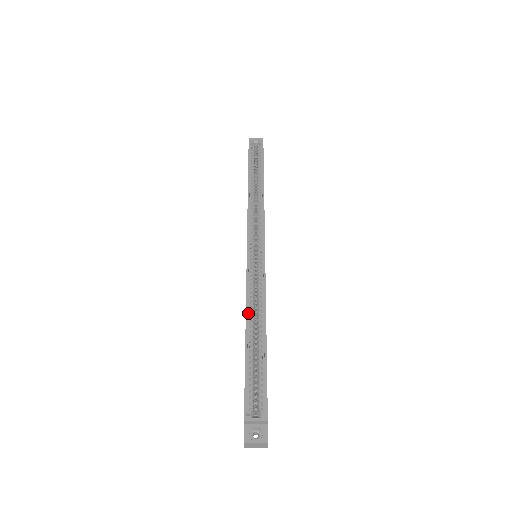
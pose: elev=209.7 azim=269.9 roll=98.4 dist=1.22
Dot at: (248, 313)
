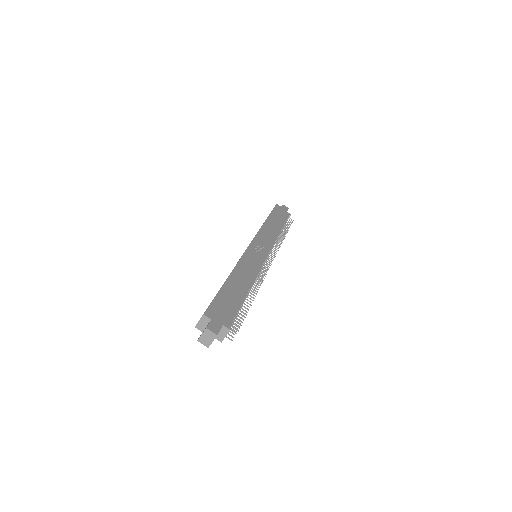
Dot at: occluded
